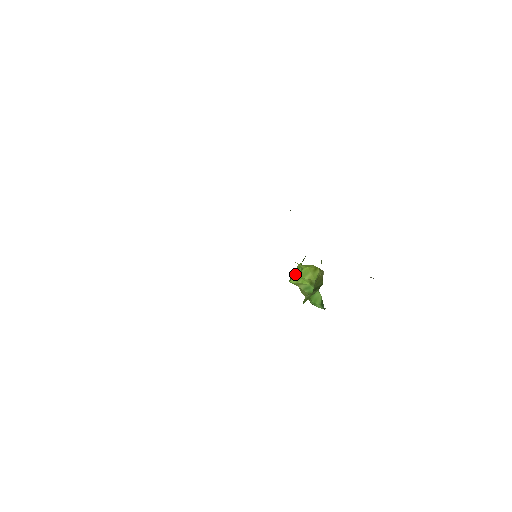
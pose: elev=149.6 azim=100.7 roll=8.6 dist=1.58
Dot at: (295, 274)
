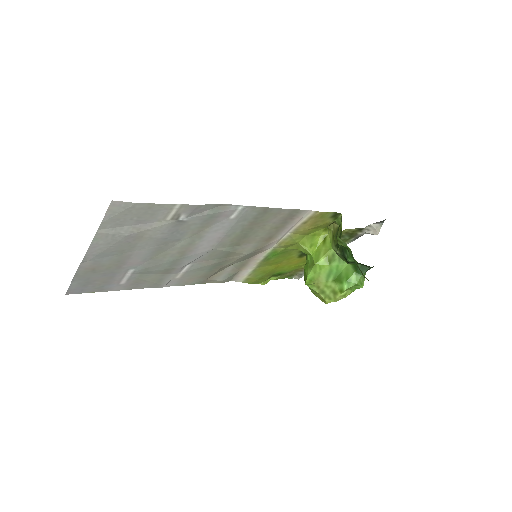
Dot at: (307, 269)
